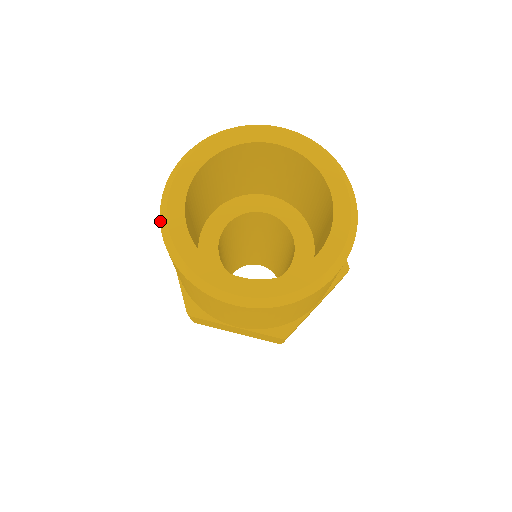
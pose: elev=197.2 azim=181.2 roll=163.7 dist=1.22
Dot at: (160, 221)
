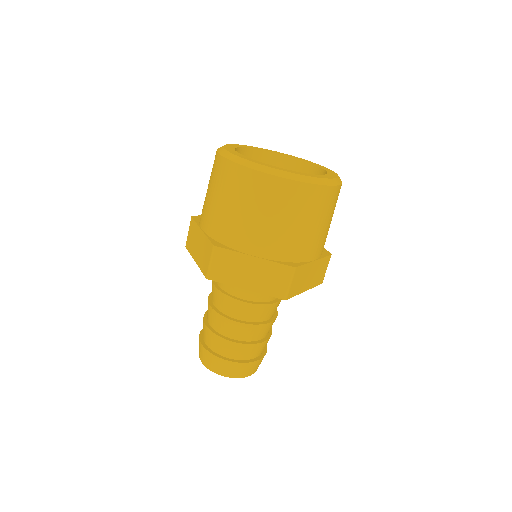
Dot at: (218, 152)
